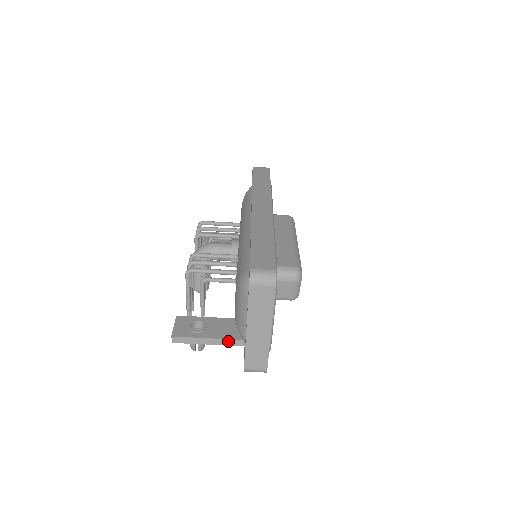
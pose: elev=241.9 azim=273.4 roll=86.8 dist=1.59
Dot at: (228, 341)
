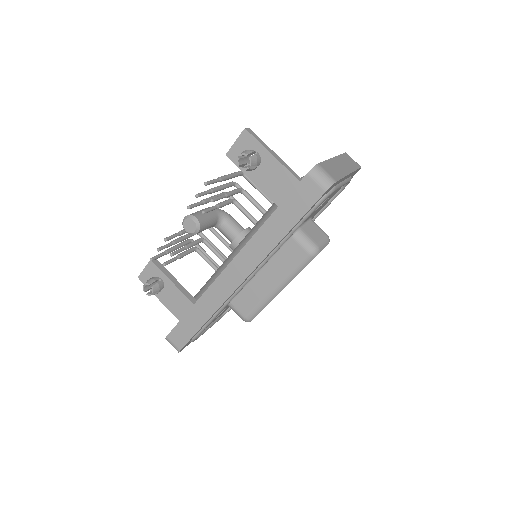
Dot at: (291, 170)
